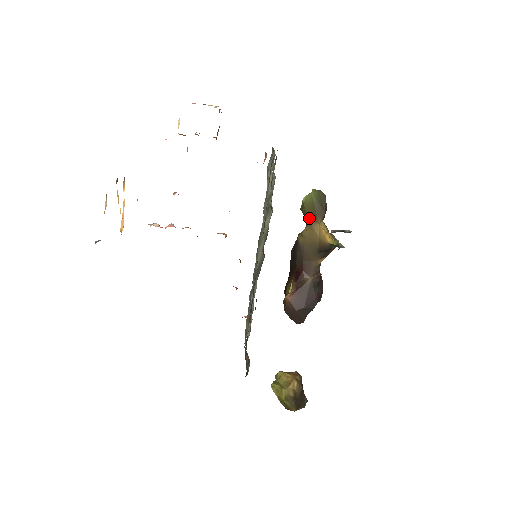
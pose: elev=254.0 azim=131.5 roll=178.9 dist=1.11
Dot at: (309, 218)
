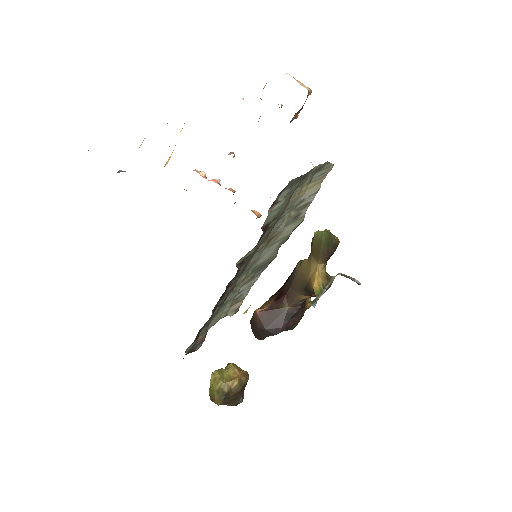
Dot at: (313, 253)
